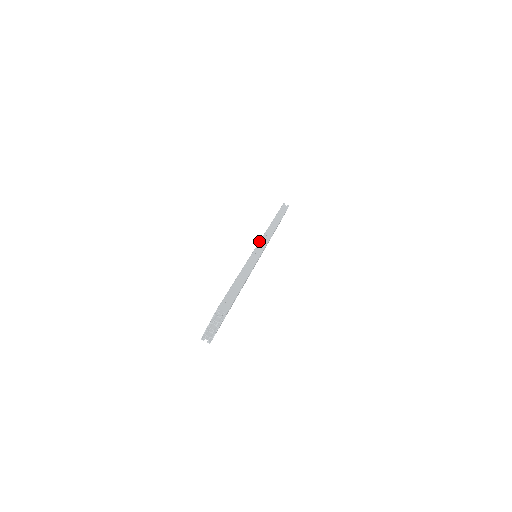
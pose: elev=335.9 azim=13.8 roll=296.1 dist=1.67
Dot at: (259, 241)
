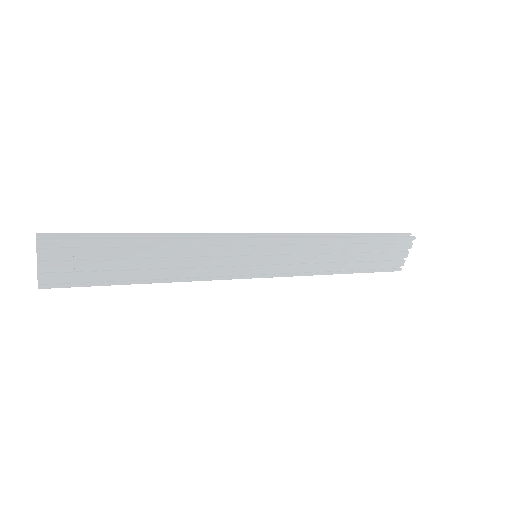
Dot at: occluded
